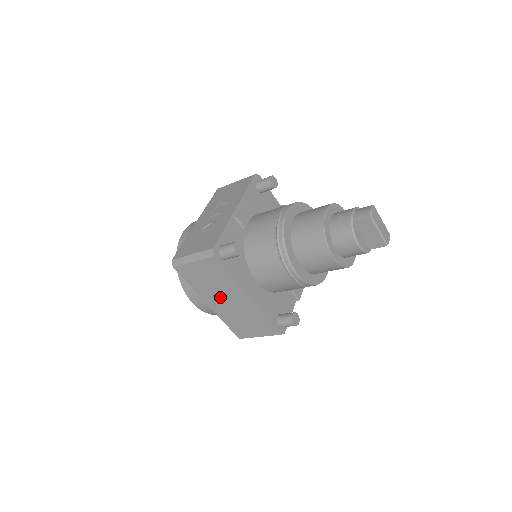
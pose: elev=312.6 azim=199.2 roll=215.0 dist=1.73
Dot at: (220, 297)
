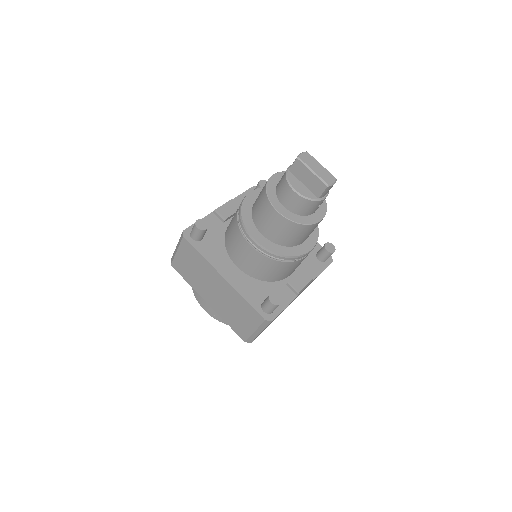
Dot at: (208, 287)
